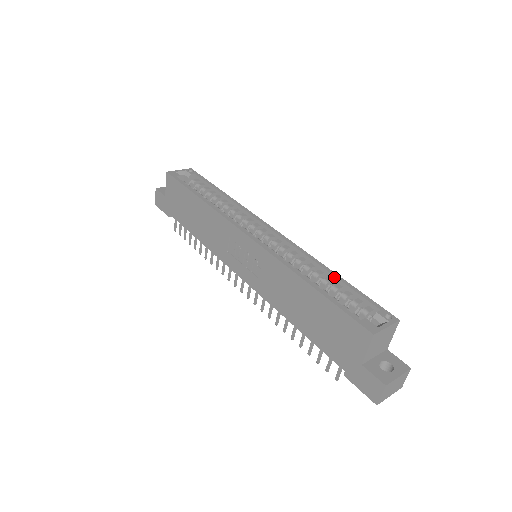
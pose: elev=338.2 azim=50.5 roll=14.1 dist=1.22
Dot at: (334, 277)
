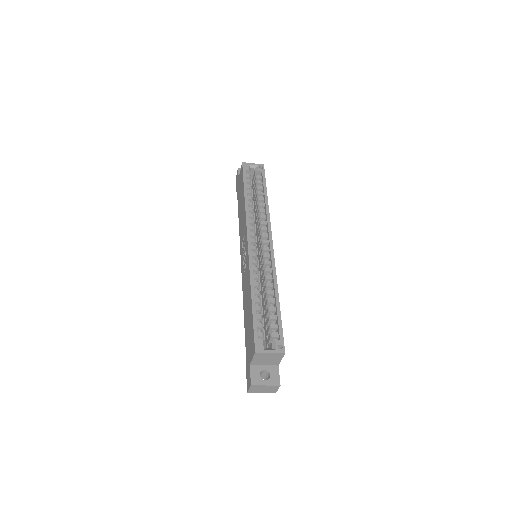
Dot at: (275, 301)
